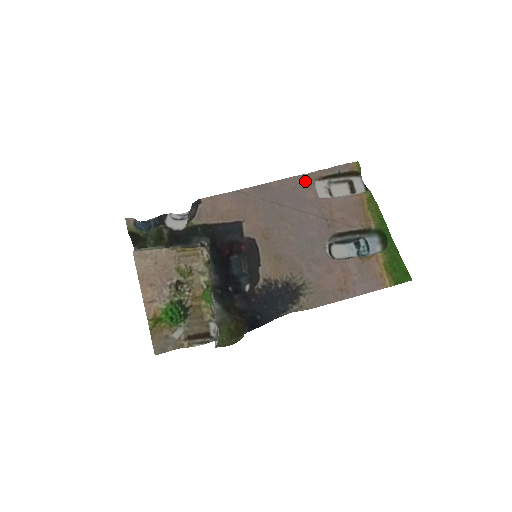
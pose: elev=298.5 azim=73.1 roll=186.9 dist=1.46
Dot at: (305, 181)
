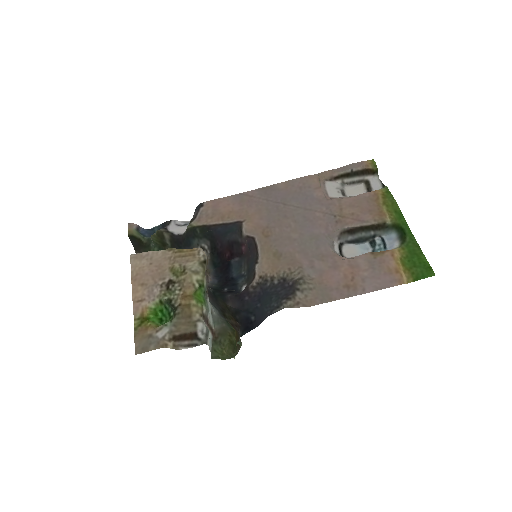
Dot at: (313, 181)
